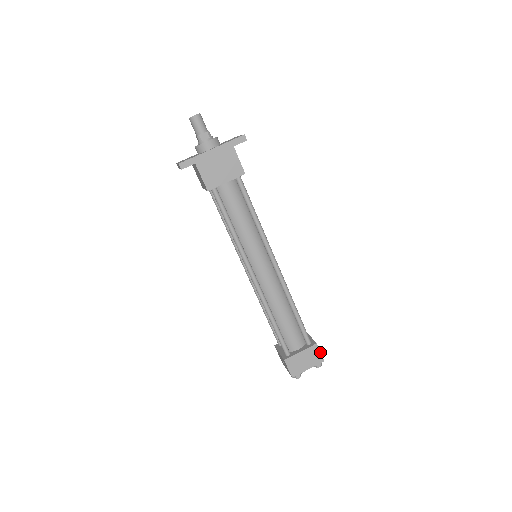
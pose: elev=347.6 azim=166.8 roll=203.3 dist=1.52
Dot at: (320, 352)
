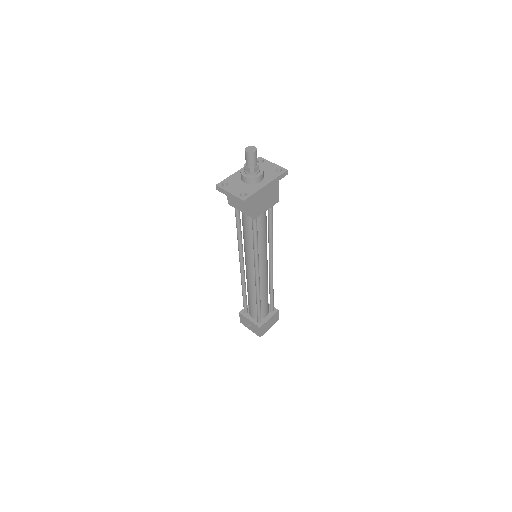
Dot at: (278, 315)
